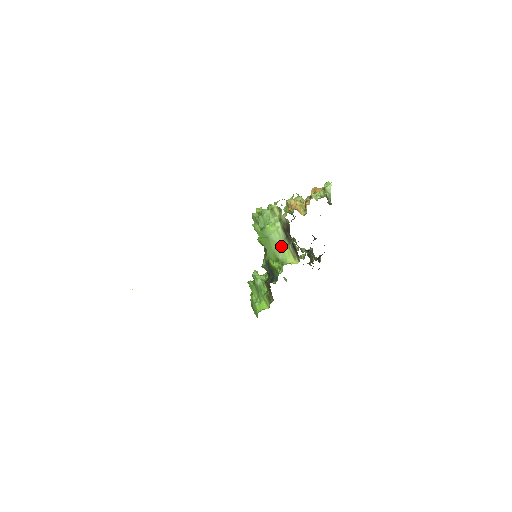
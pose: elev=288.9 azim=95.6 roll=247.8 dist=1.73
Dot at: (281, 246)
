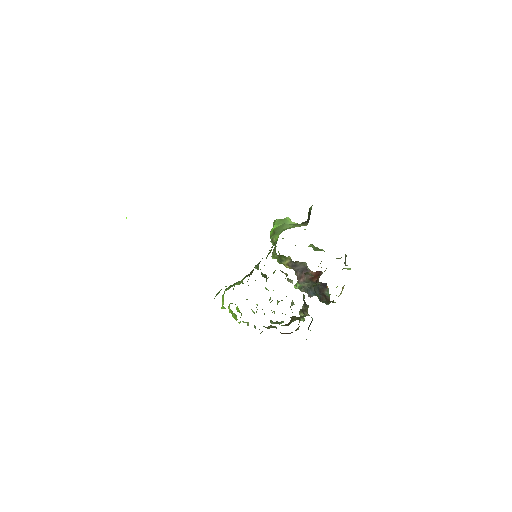
Dot at: (293, 226)
